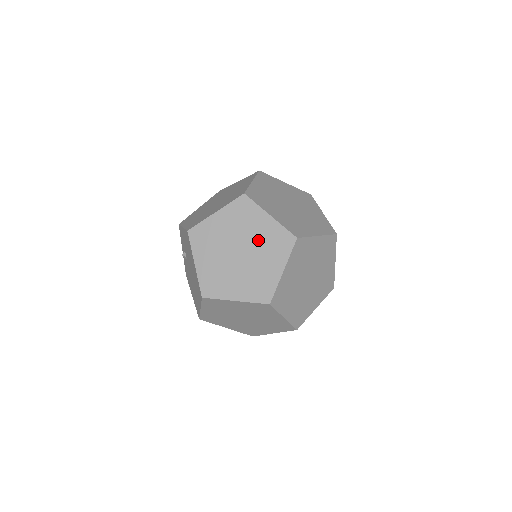
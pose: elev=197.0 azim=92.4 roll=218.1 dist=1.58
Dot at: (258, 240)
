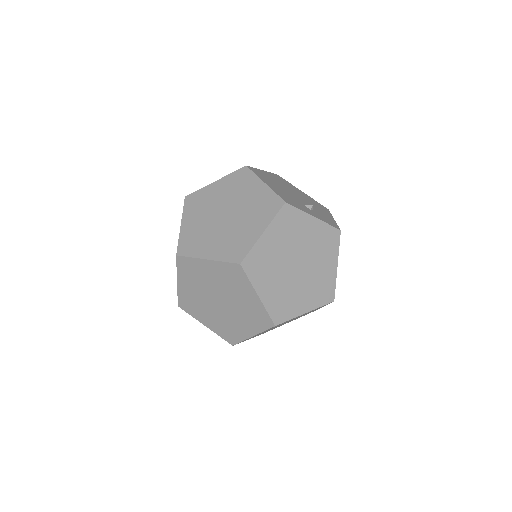
Dot at: (220, 284)
